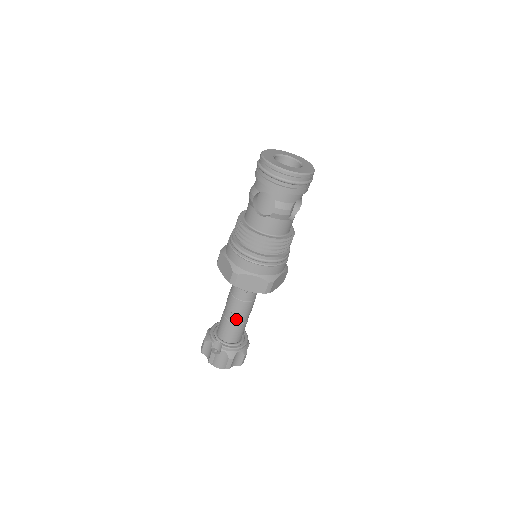
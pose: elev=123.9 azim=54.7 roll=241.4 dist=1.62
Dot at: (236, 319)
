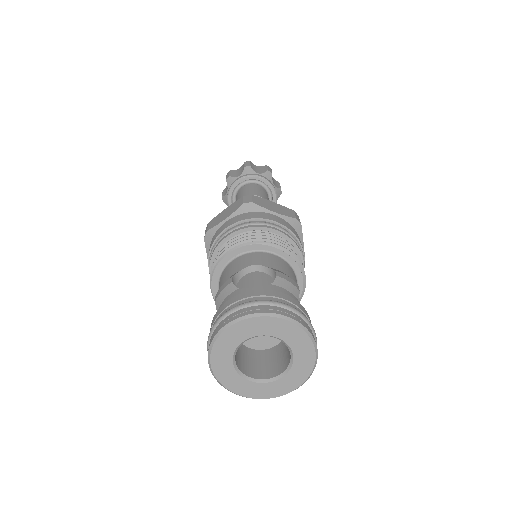
Dot at: occluded
